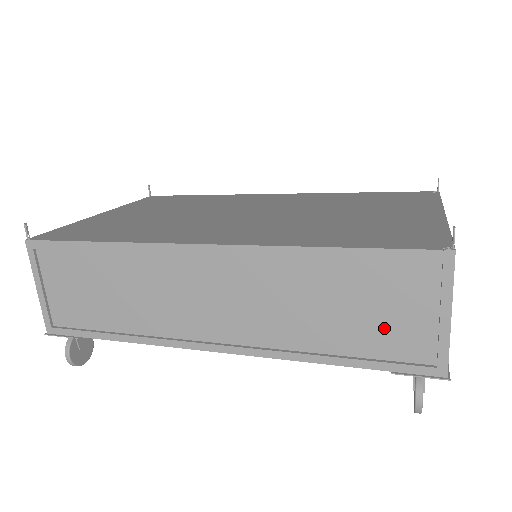
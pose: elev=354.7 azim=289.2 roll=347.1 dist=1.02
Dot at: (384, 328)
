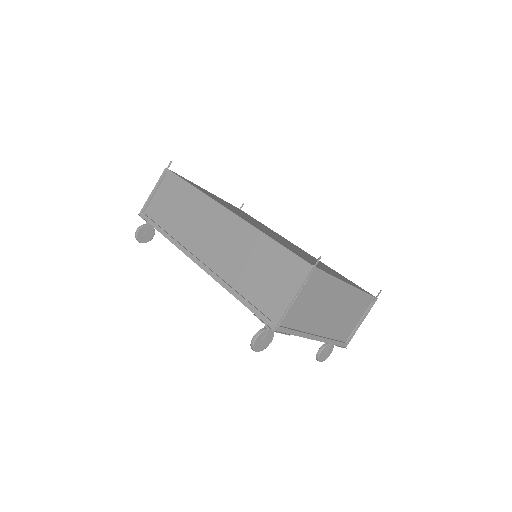
Dot at: (266, 290)
